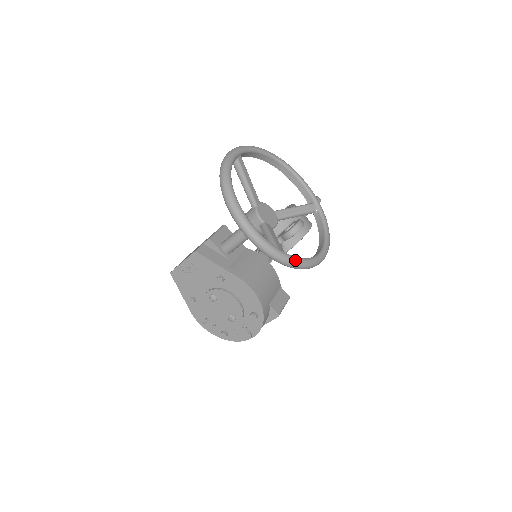
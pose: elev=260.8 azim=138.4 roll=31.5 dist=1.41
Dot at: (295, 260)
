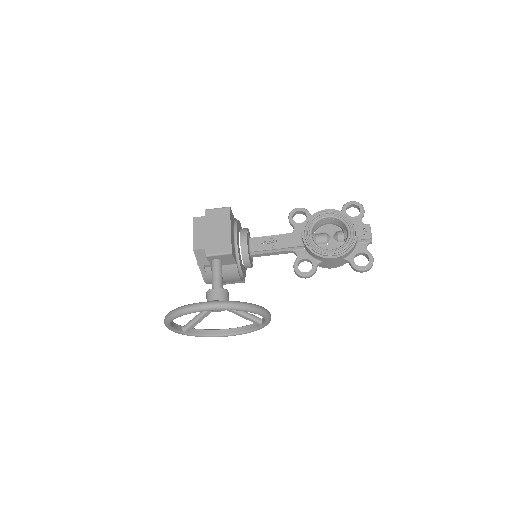
Dot at: occluded
